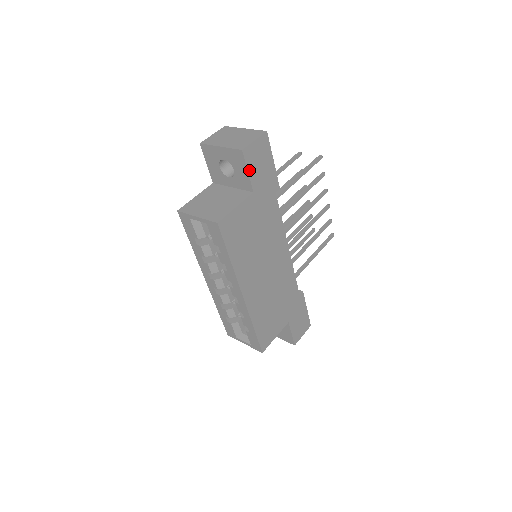
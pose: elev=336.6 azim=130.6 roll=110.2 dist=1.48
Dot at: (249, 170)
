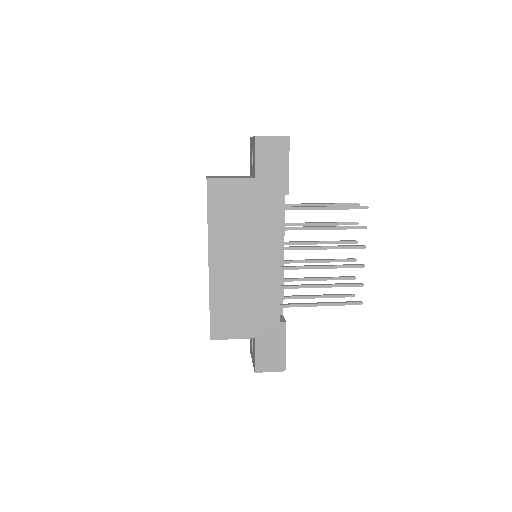
Dot at: (257, 157)
